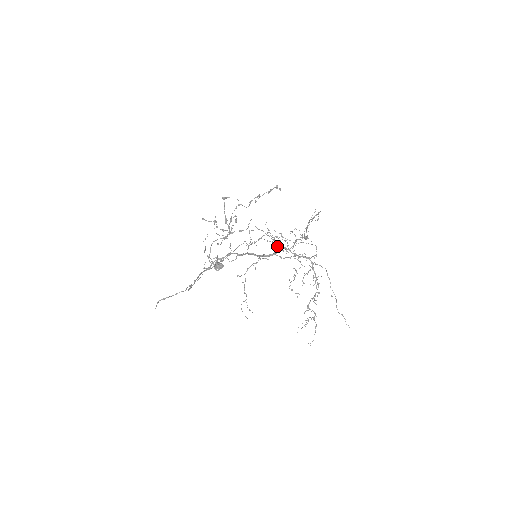
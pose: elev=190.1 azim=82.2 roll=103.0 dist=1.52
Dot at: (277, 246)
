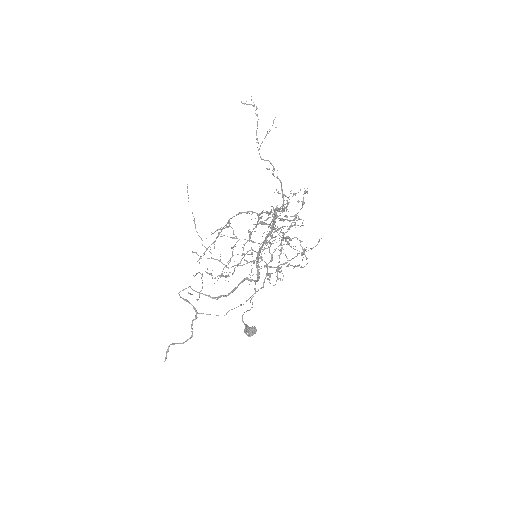
Dot at: (272, 228)
